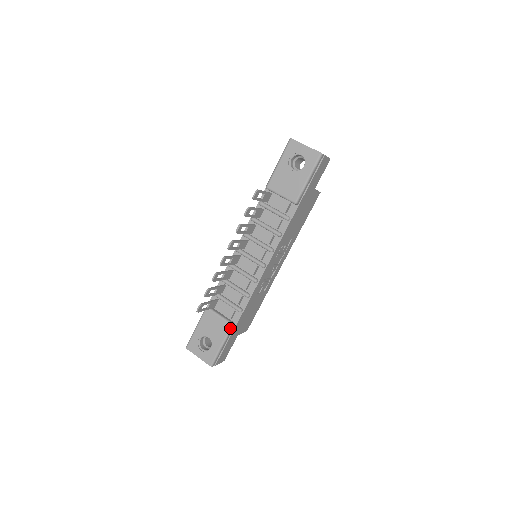
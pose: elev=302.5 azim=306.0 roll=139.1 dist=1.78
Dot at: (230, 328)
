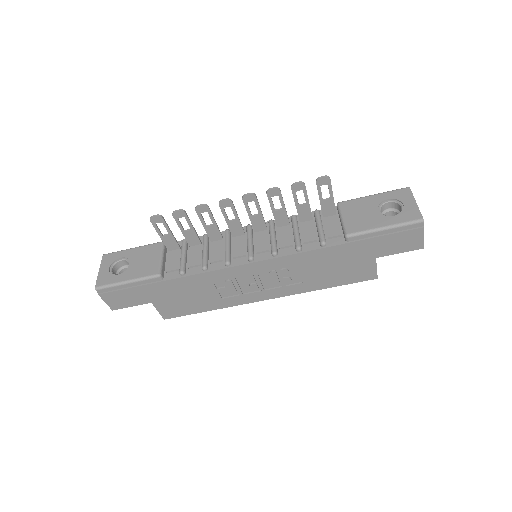
Dot at: (154, 275)
